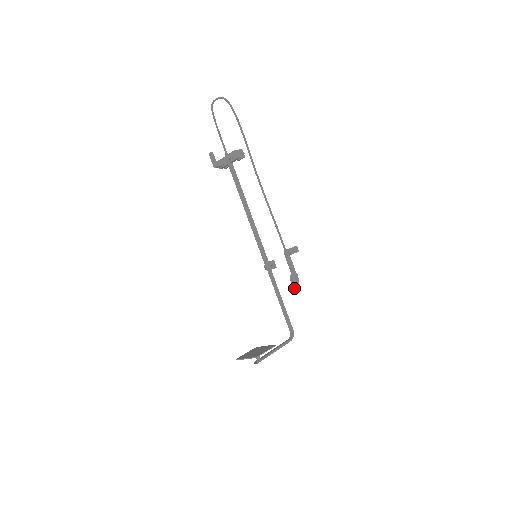
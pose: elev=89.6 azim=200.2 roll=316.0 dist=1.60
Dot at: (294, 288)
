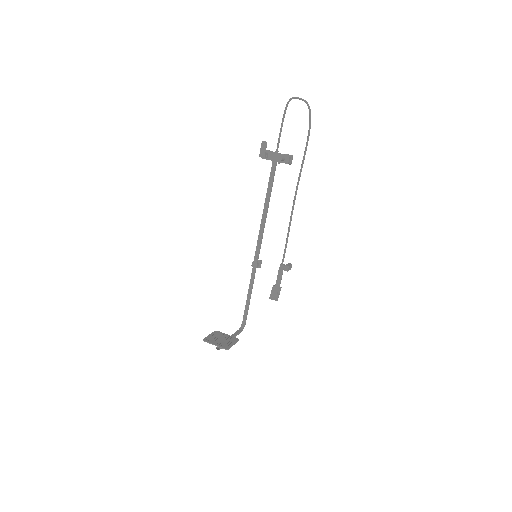
Dot at: (272, 297)
